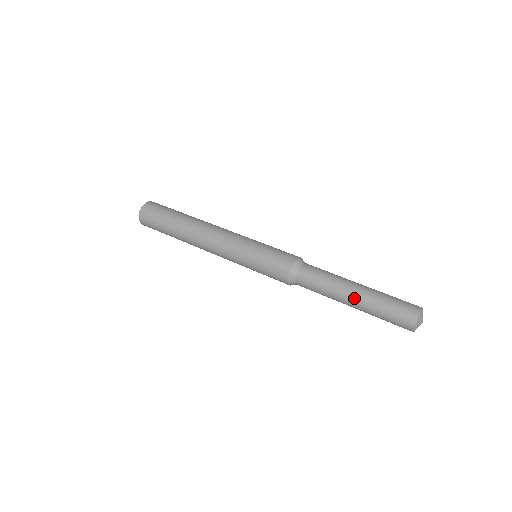
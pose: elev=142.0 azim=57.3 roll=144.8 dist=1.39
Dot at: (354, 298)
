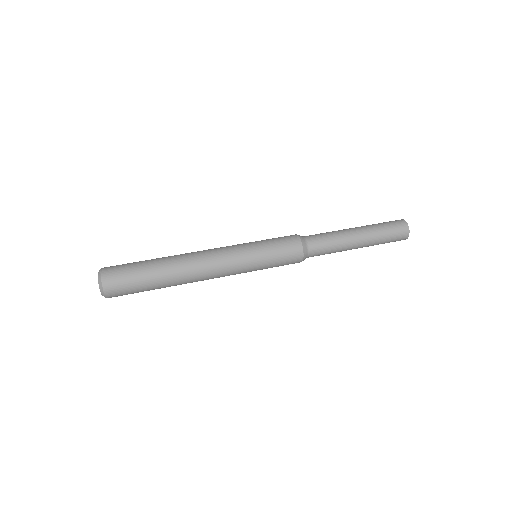
Dot at: (361, 240)
